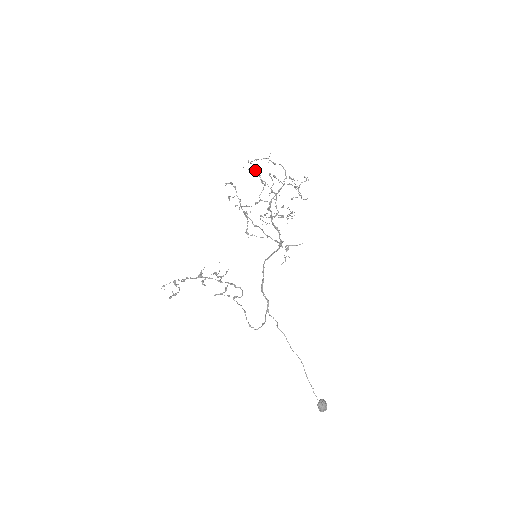
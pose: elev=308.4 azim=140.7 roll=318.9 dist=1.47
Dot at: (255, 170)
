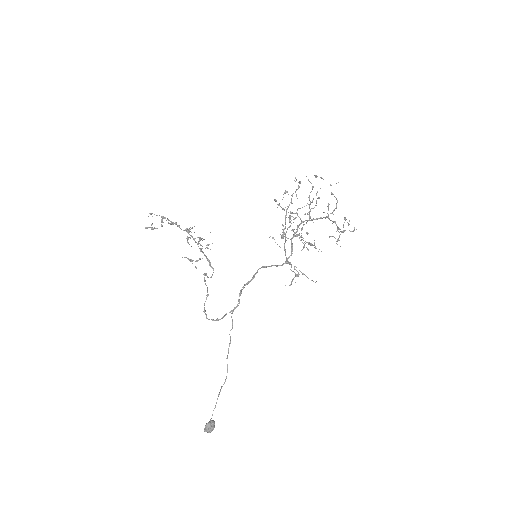
Dot at: occluded
